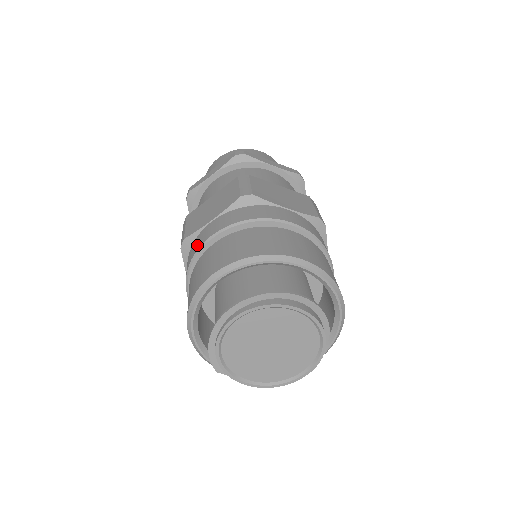
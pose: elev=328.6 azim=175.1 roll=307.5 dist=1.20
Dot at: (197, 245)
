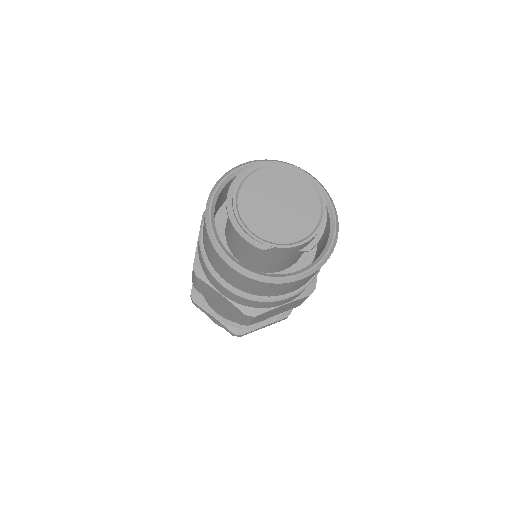
Dot at: (199, 249)
